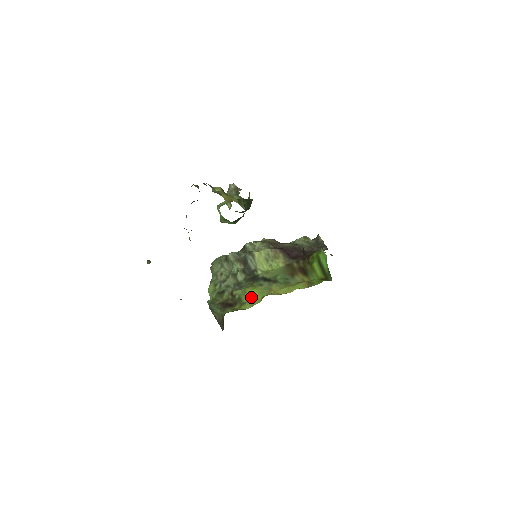
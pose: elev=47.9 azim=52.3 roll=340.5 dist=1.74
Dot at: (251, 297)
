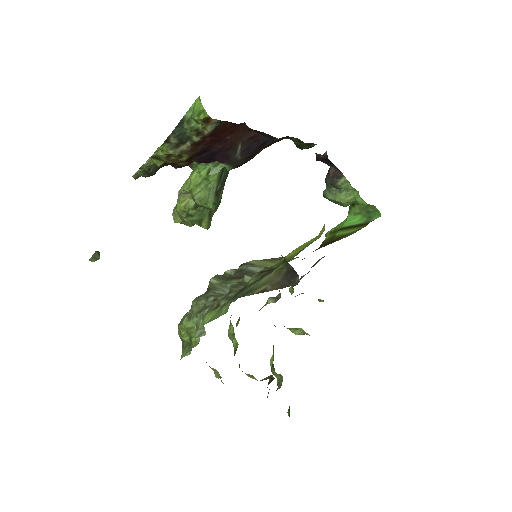
Dot at: (301, 248)
